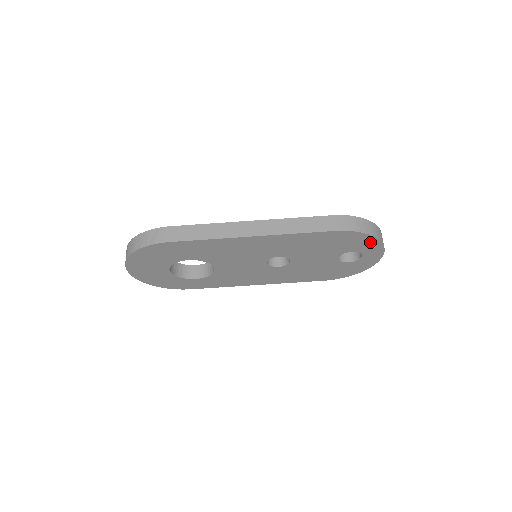
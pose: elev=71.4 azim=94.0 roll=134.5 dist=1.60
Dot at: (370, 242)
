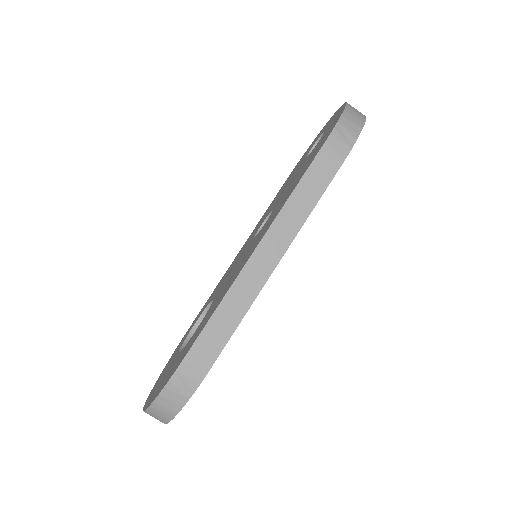
Dot at: occluded
